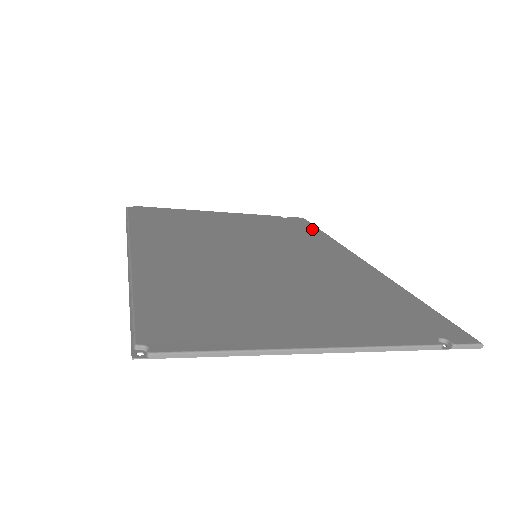
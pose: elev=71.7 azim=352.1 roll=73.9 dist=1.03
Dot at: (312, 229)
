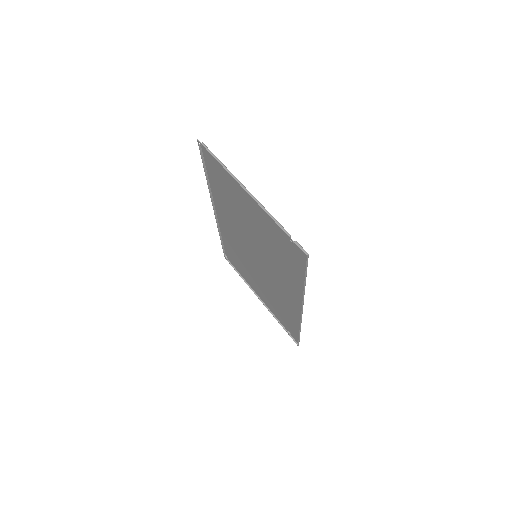
Dot at: (296, 328)
